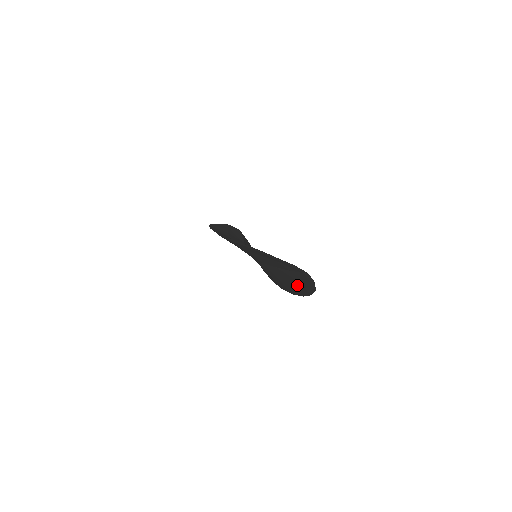
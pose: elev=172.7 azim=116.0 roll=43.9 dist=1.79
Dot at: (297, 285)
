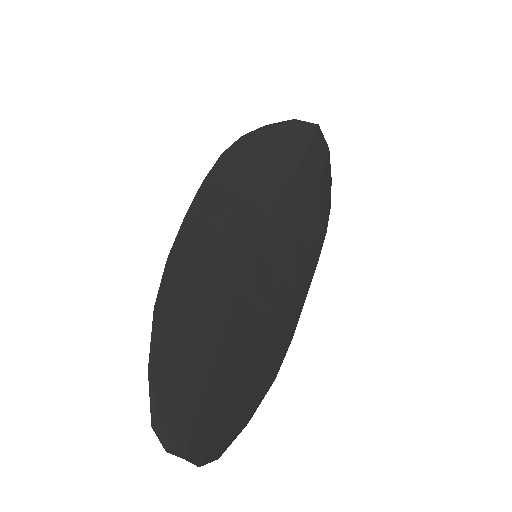
Dot at: (244, 386)
